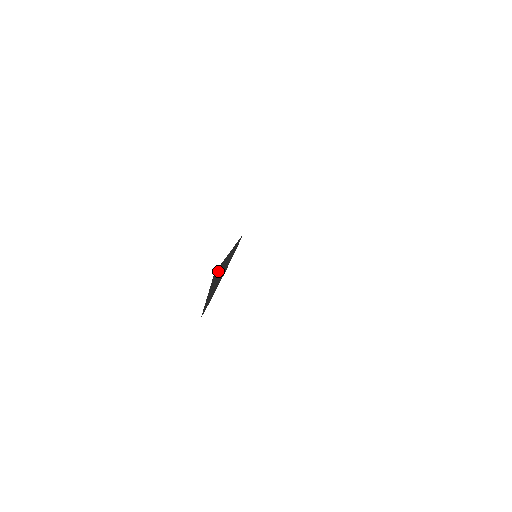
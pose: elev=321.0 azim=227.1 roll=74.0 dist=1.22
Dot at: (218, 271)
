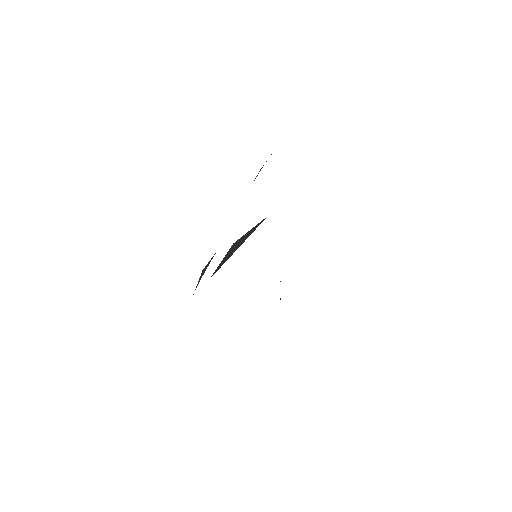
Dot at: (243, 236)
